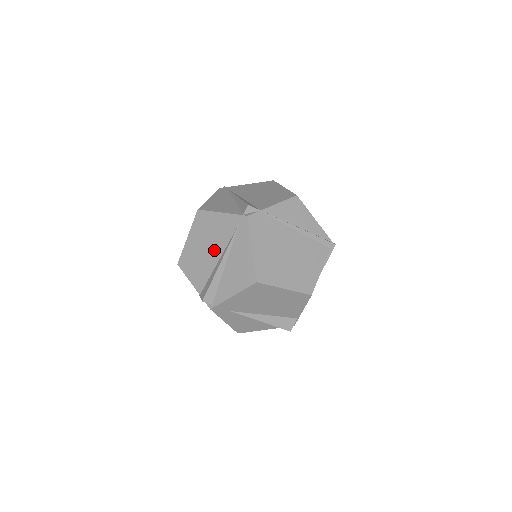
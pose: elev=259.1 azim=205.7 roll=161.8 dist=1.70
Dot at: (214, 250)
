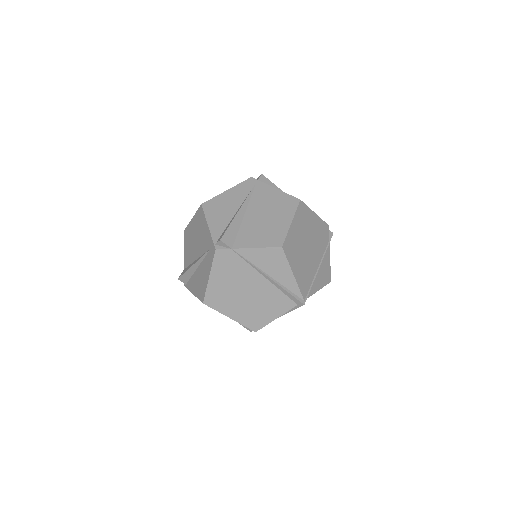
Dot at: (197, 249)
